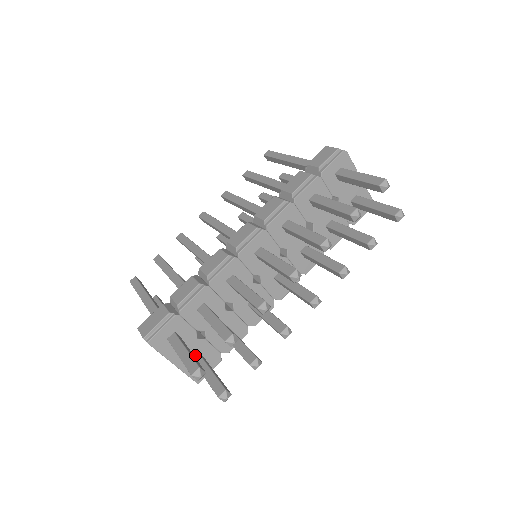
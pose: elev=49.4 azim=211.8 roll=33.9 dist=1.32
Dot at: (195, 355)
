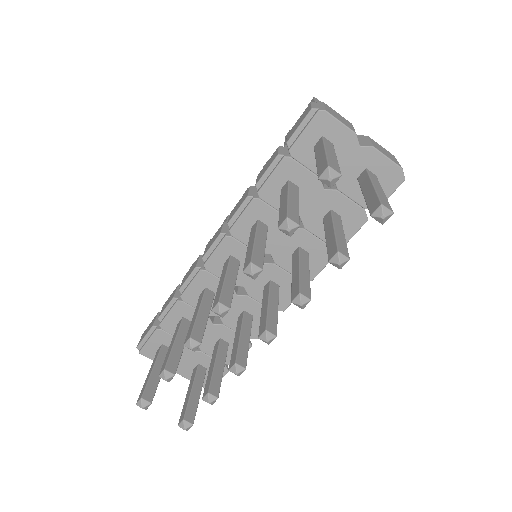
Dot at: (195, 365)
